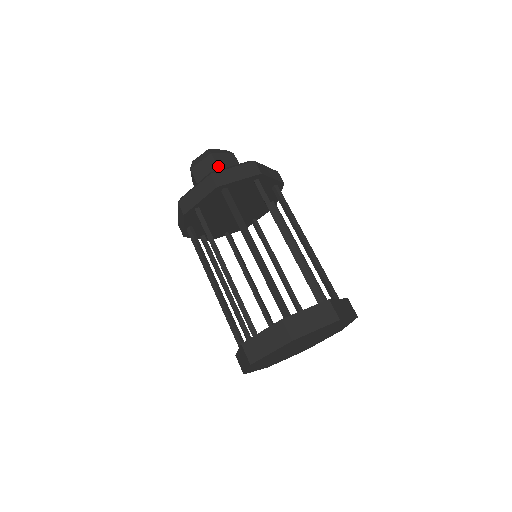
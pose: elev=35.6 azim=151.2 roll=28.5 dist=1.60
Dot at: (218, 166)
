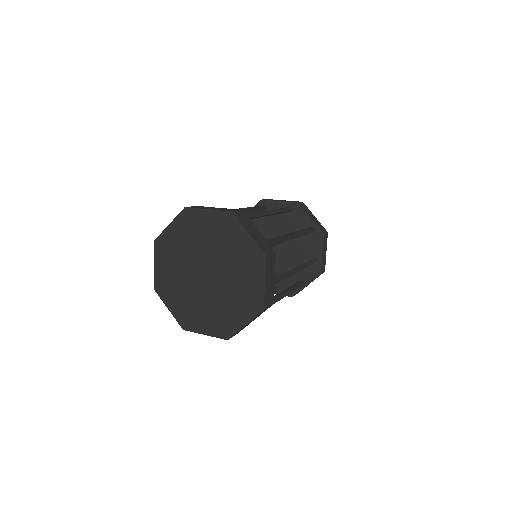
Dot at: occluded
